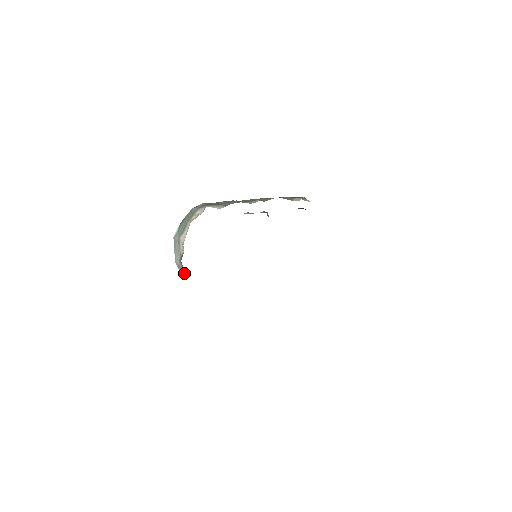
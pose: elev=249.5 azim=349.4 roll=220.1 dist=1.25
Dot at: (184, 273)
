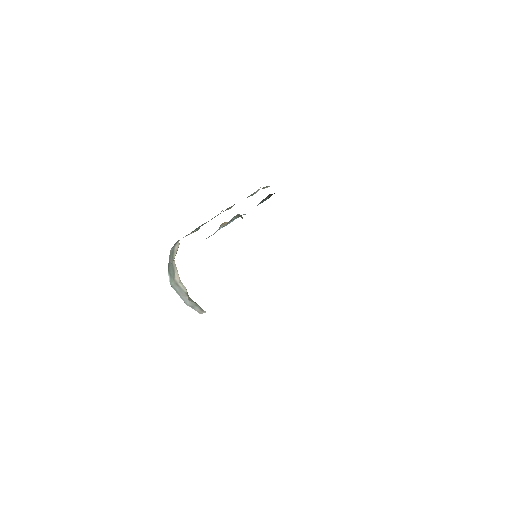
Dot at: (200, 307)
